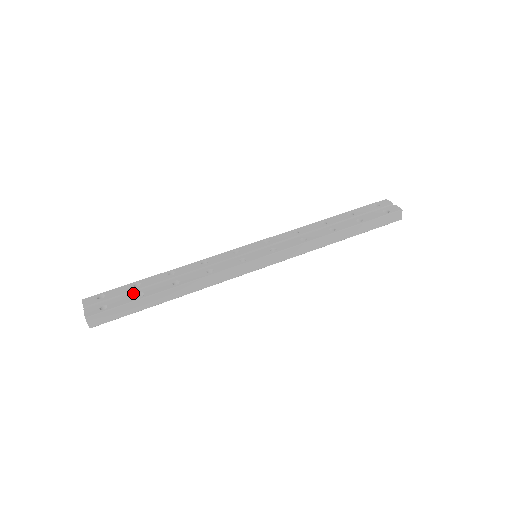
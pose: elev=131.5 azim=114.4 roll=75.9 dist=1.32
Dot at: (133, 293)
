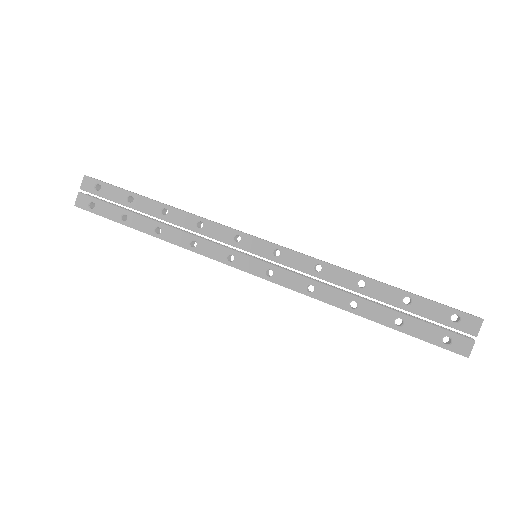
Dot at: (120, 209)
